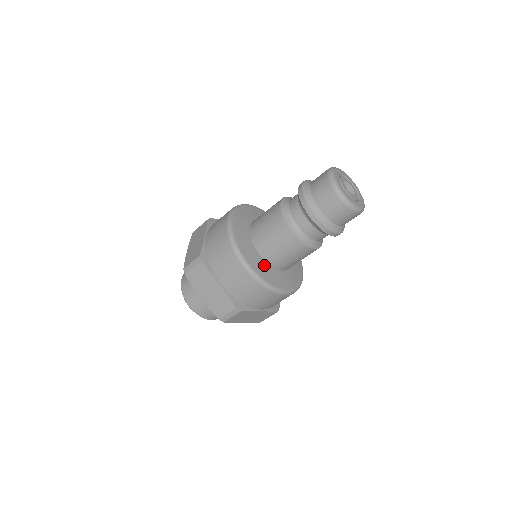
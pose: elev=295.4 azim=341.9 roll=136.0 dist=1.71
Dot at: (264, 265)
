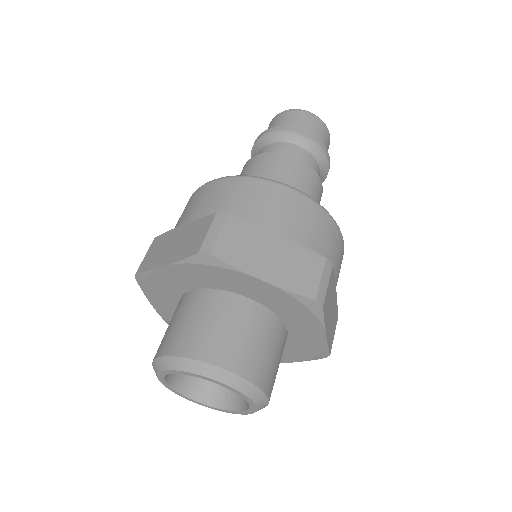
Dot at: occluded
